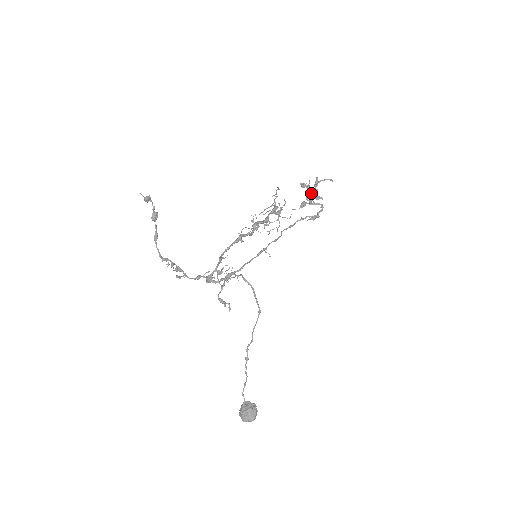
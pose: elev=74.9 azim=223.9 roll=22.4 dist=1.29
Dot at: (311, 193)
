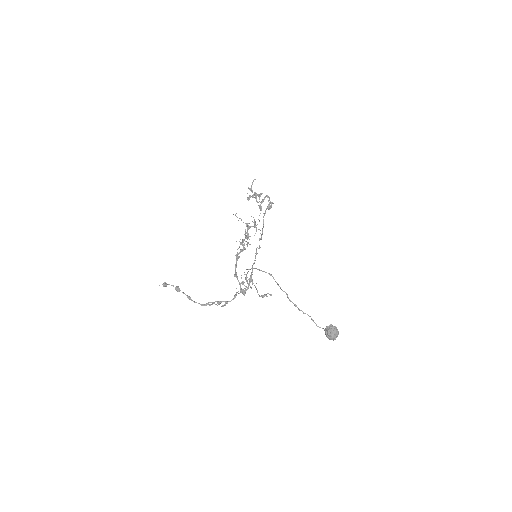
Dot at: (255, 197)
